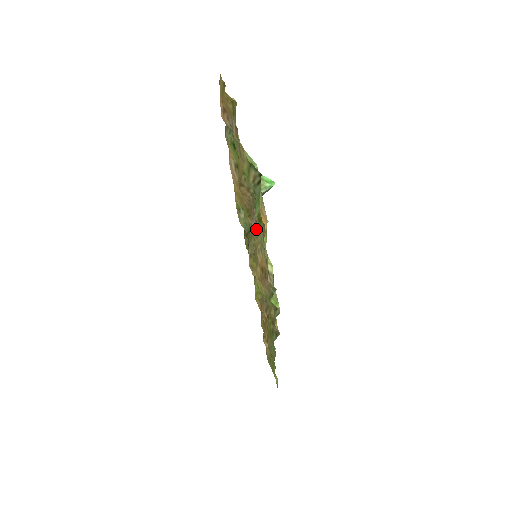
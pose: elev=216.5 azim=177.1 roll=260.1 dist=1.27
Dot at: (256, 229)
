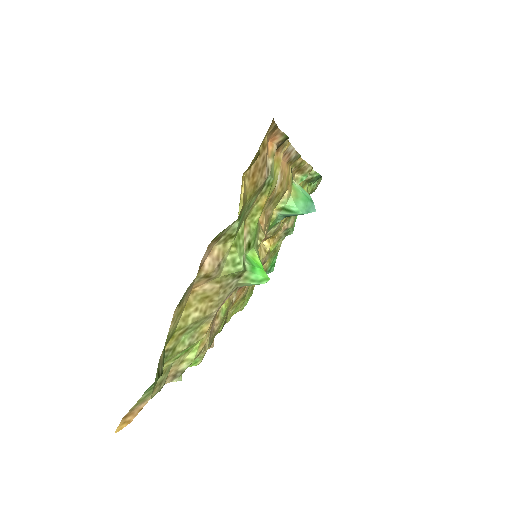
Dot at: occluded
